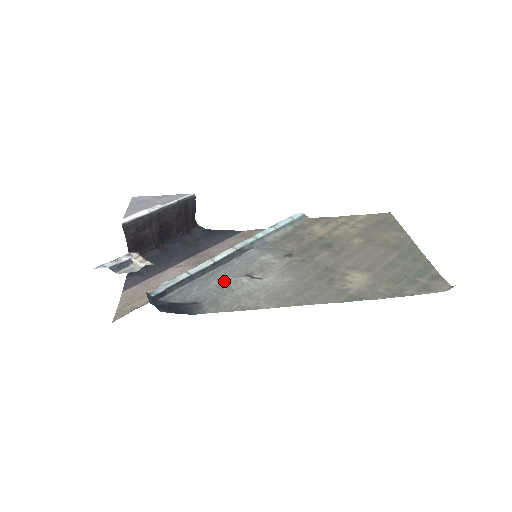
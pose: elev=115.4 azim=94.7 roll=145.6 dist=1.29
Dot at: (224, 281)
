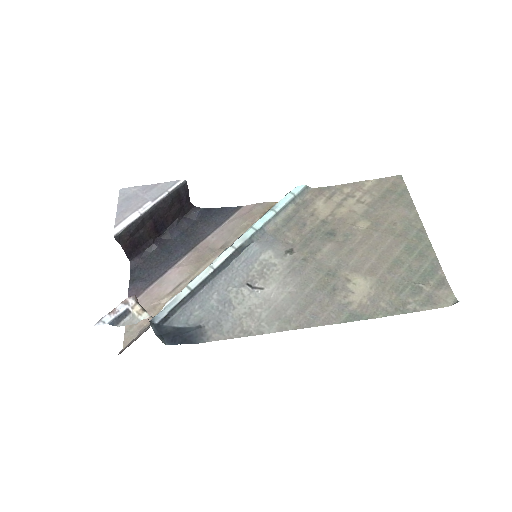
Dot at: (225, 294)
